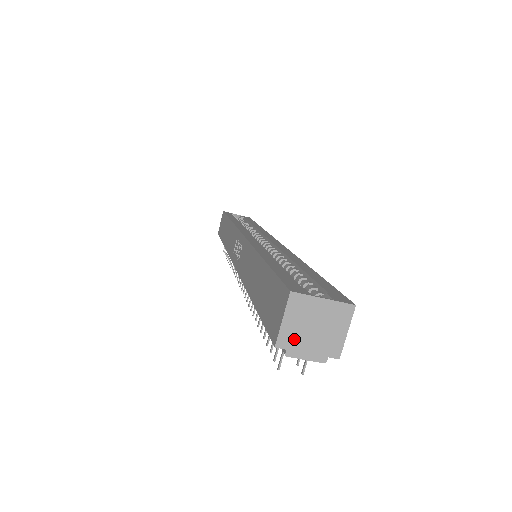
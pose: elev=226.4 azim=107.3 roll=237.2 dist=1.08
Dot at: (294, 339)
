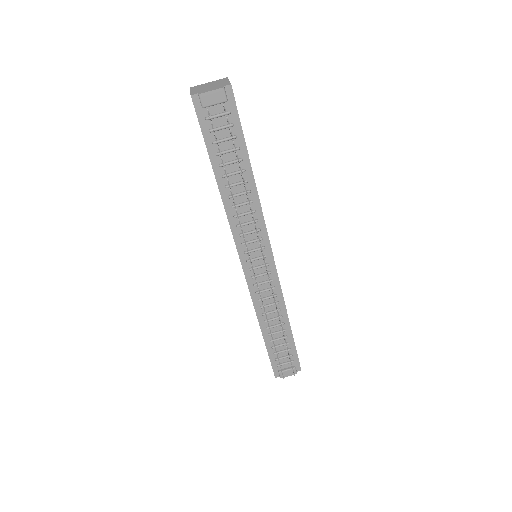
Dot at: (200, 91)
